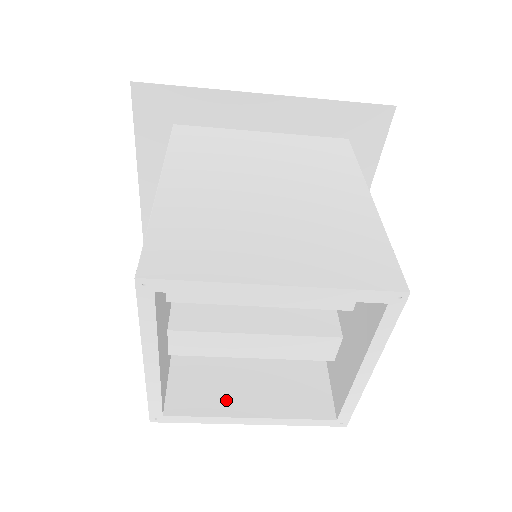
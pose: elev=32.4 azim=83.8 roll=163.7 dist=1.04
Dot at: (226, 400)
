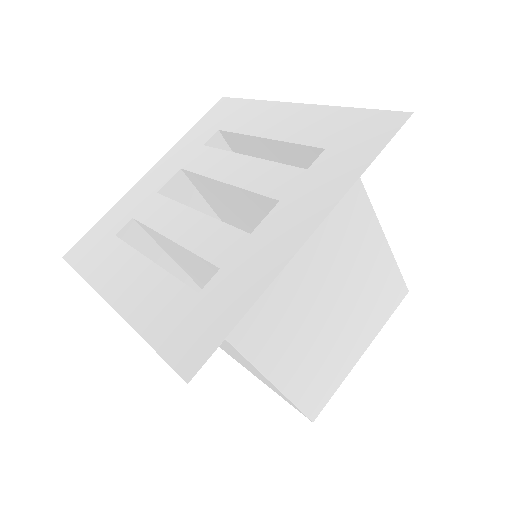
Dot at: occluded
